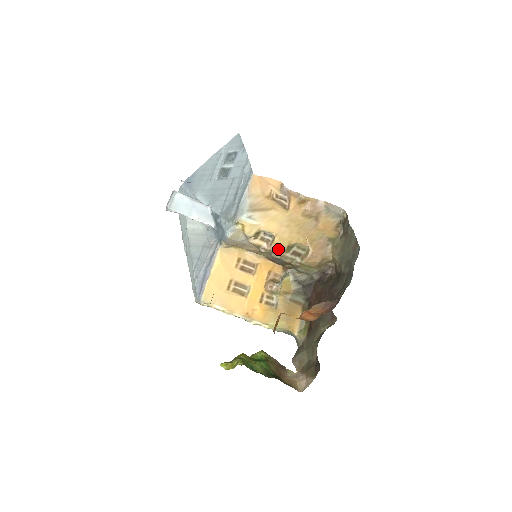
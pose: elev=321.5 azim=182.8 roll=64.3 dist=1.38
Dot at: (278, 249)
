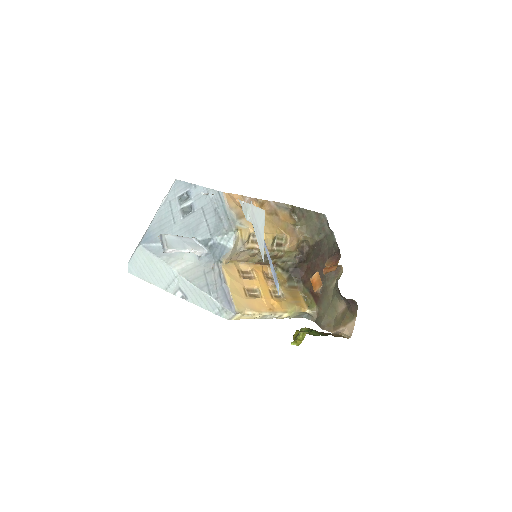
Dot at: (266, 245)
